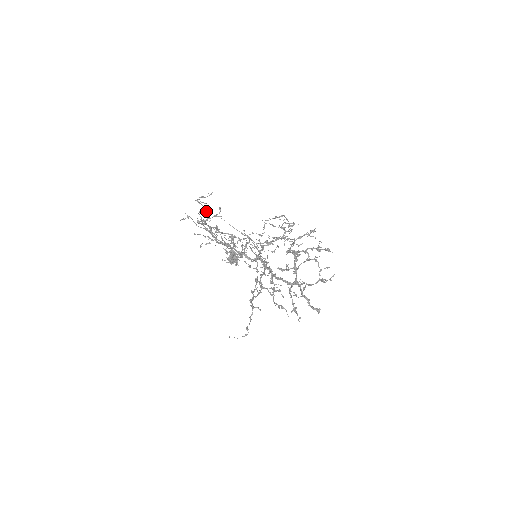
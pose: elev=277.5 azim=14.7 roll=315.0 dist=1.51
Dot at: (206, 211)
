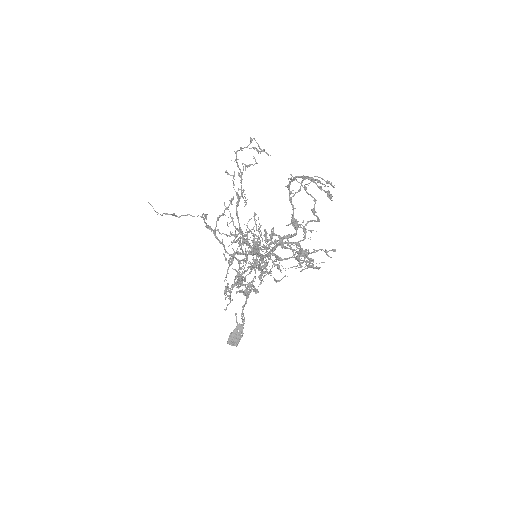
Dot at: occluded
